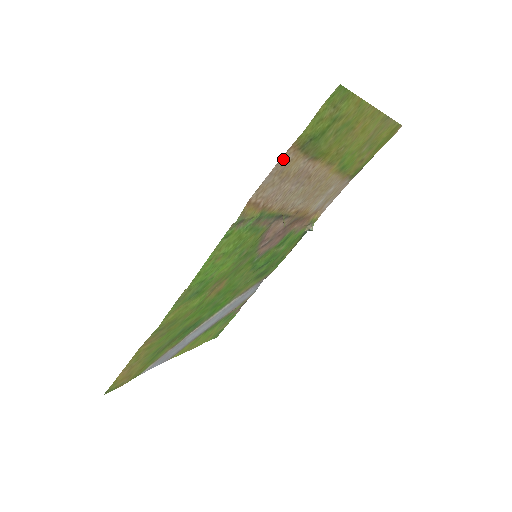
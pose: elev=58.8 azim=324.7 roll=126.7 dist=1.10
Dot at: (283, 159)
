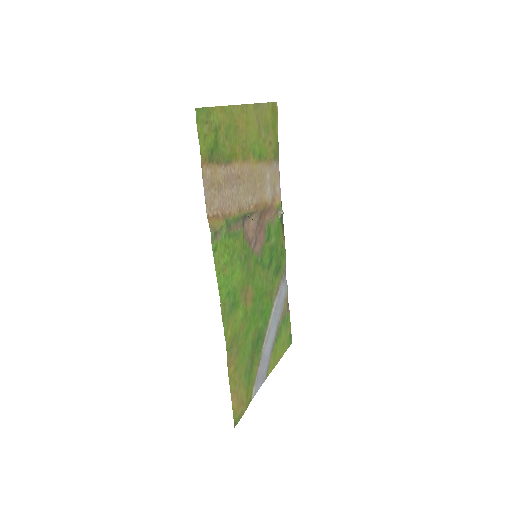
Dot at: (204, 176)
